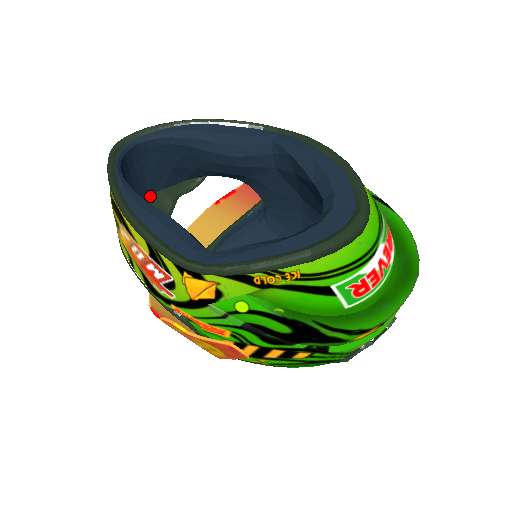
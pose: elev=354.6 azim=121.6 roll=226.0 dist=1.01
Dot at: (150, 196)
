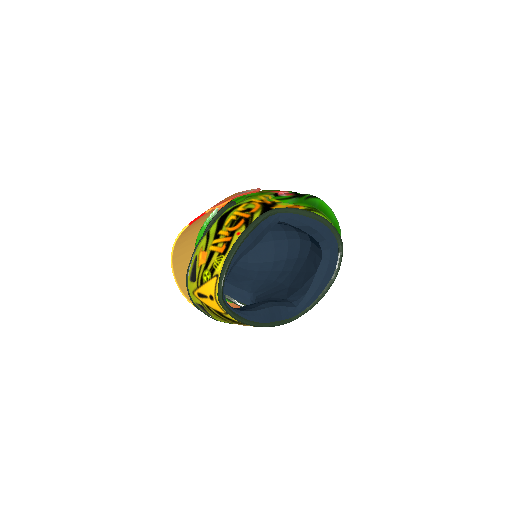
Dot at: occluded
